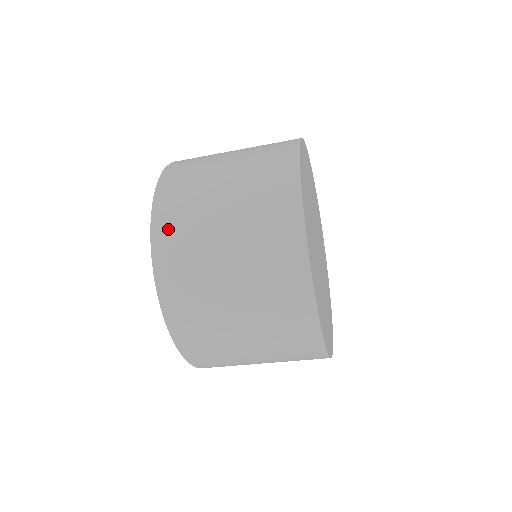
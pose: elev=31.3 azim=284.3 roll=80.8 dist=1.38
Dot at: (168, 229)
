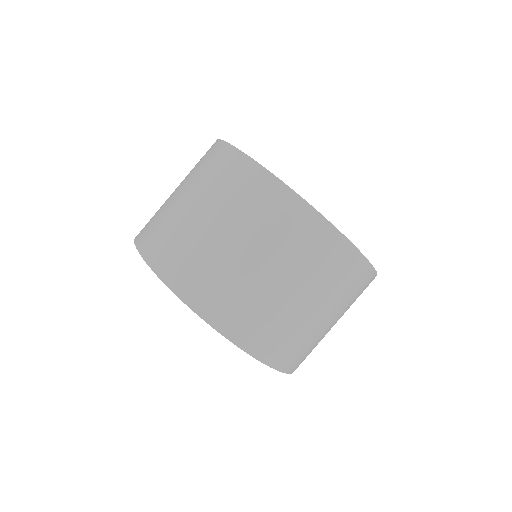
Dot at: occluded
